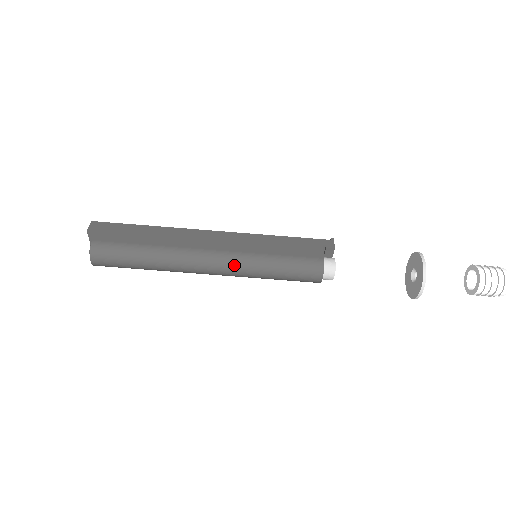
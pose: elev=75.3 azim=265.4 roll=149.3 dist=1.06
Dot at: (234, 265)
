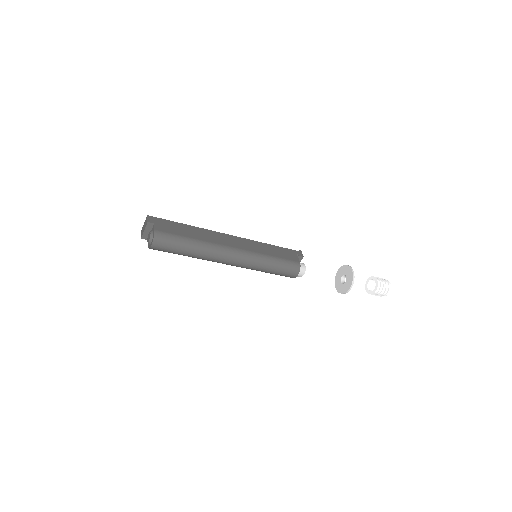
Dot at: (249, 260)
